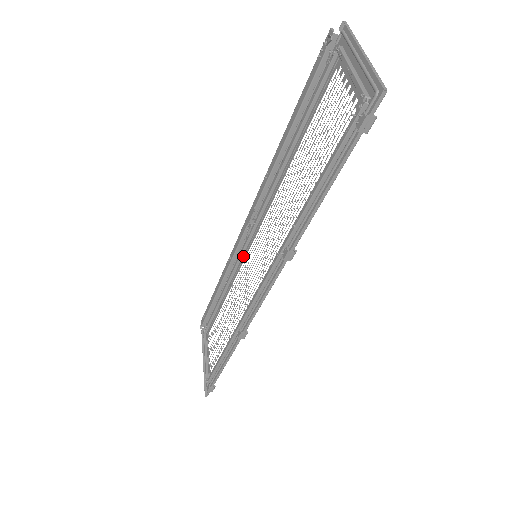
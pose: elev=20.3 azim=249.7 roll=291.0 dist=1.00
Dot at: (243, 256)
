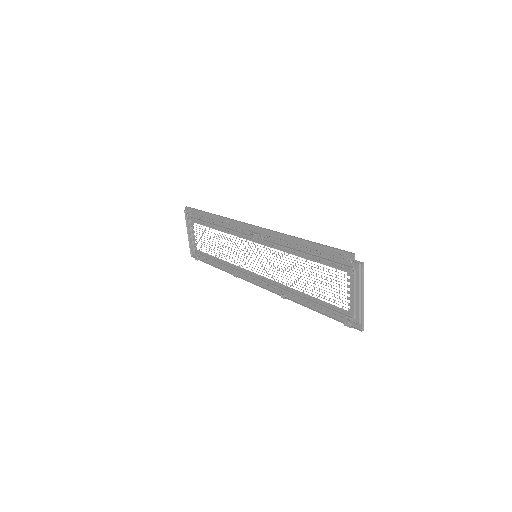
Dot at: (242, 236)
